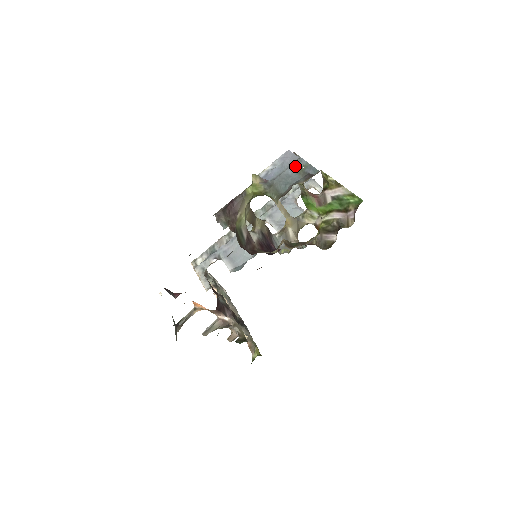
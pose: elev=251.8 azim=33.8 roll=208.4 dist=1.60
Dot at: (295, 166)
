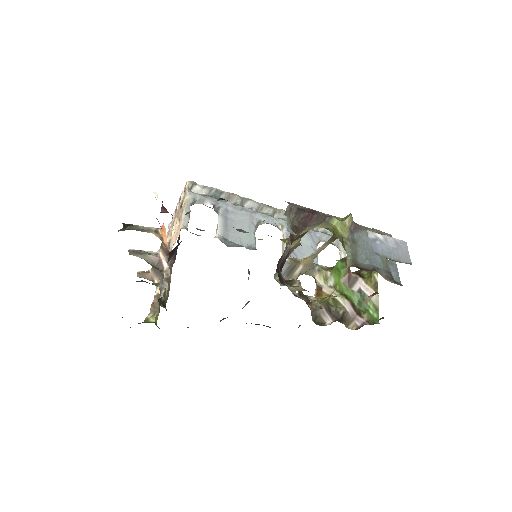
Dot at: occluded
